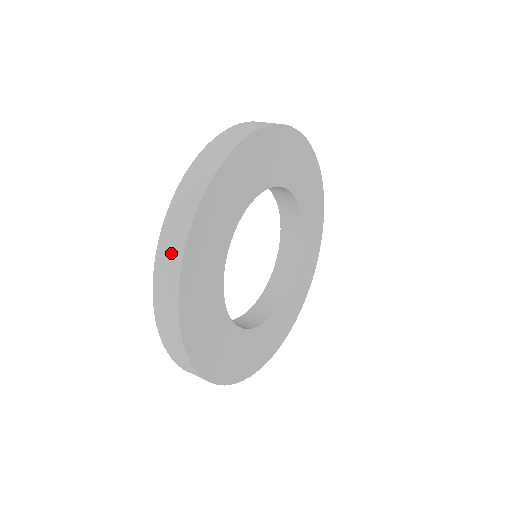
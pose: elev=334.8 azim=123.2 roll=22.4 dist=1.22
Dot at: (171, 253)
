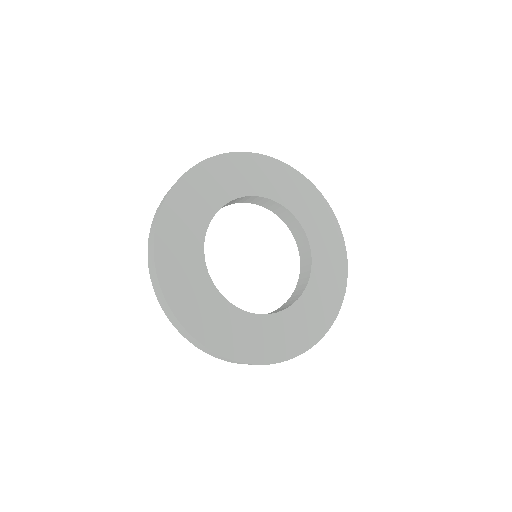
Dot at: (153, 229)
